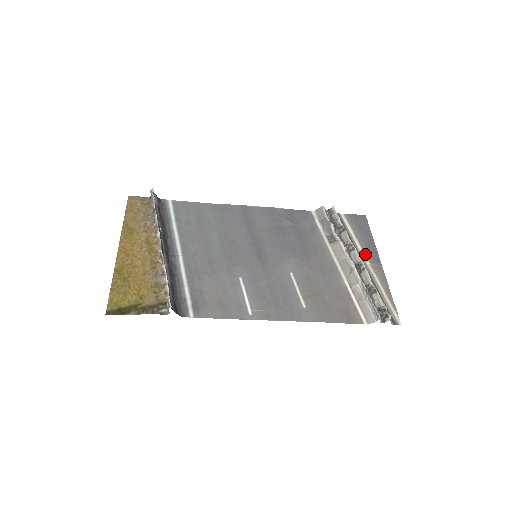
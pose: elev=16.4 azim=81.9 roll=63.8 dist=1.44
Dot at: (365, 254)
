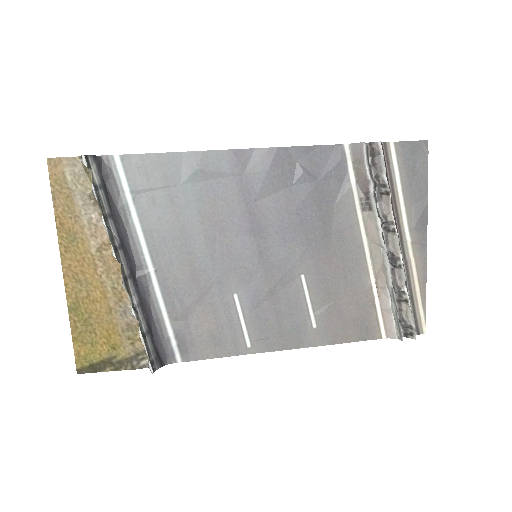
Dot at: (409, 225)
